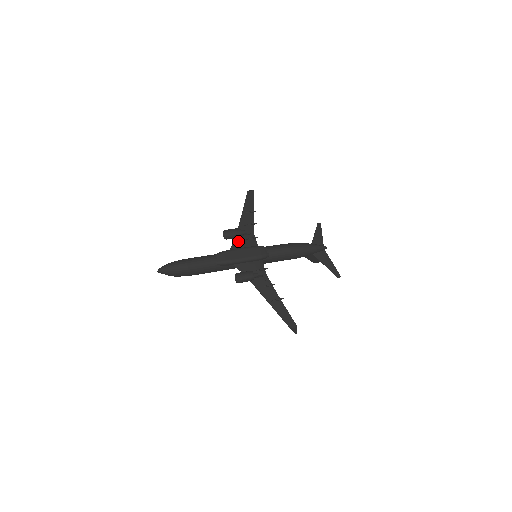
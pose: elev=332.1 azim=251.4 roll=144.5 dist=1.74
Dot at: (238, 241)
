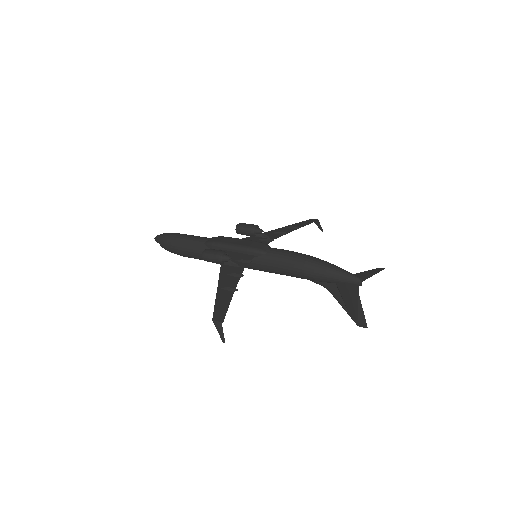
Dot at: (249, 238)
